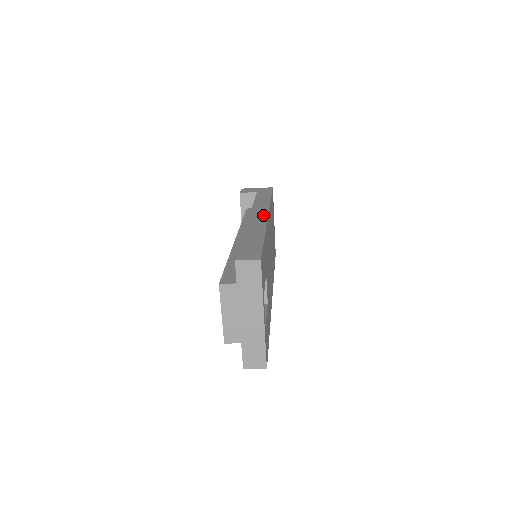
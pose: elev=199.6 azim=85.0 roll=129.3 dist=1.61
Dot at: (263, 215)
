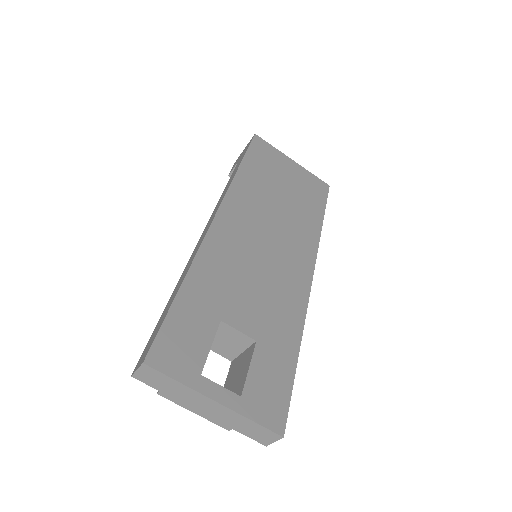
Dot at: (209, 225)
